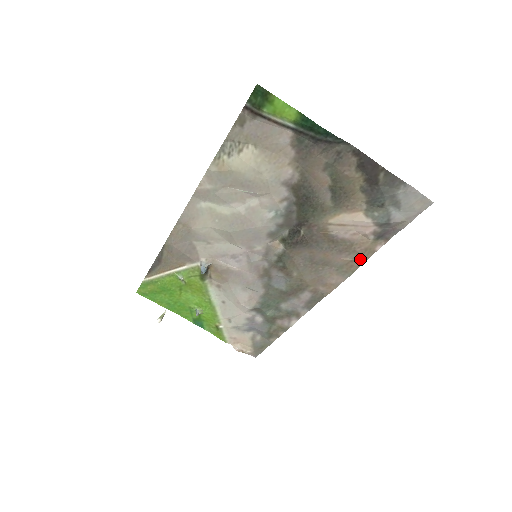
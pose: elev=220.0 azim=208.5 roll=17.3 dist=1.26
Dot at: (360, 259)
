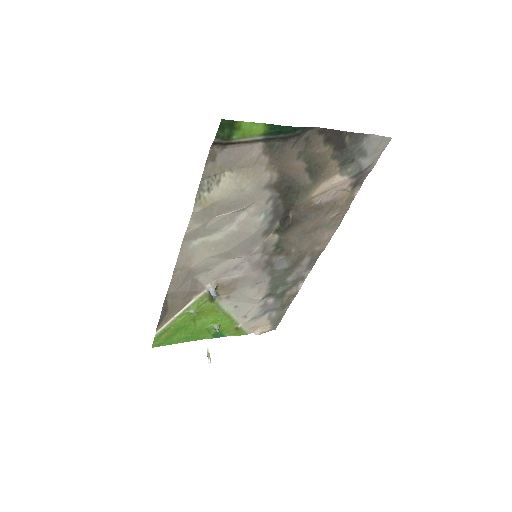
Dot at: (344, 210)
